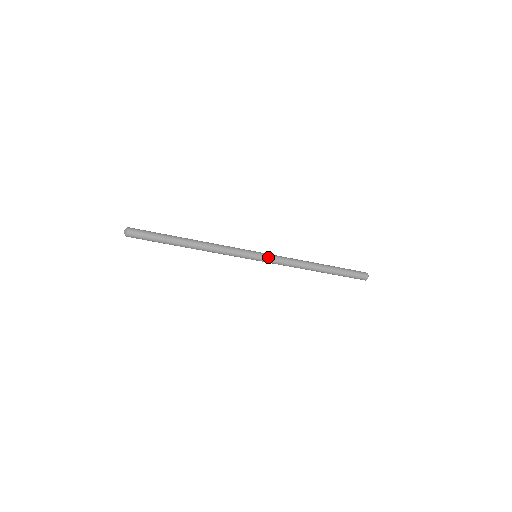
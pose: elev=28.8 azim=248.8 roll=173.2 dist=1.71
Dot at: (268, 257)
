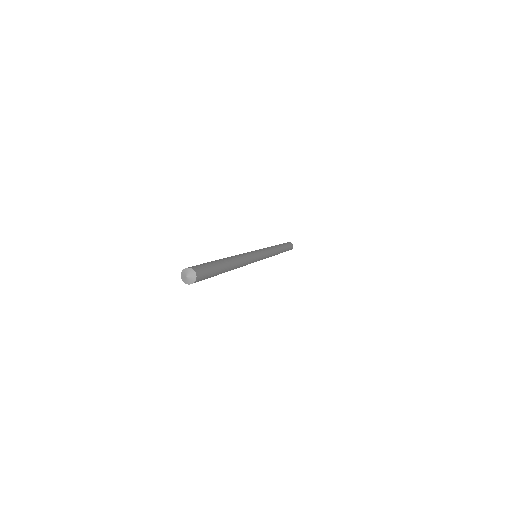
Dot at: (264, 258)
